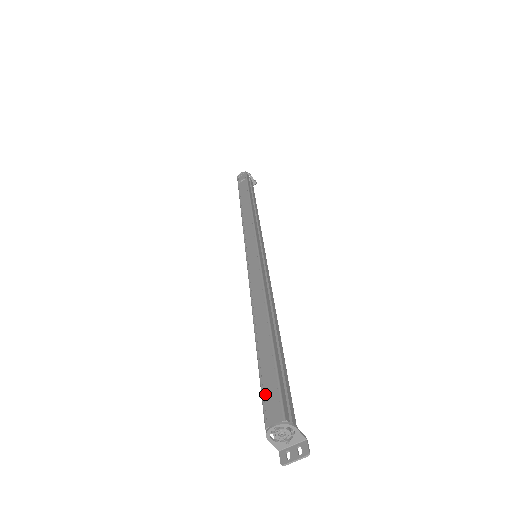
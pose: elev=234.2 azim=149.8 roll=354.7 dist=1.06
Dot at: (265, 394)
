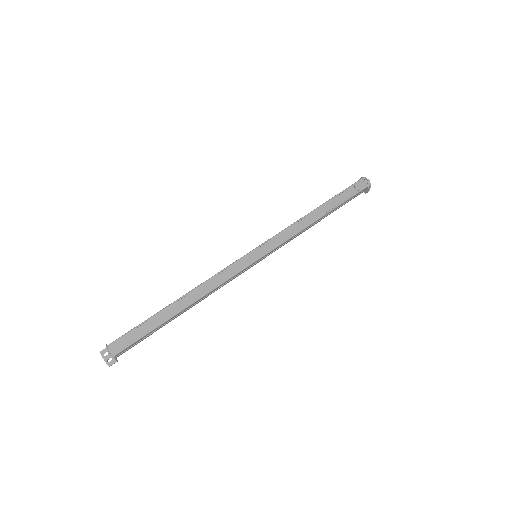
Dot at: (130, 334)
